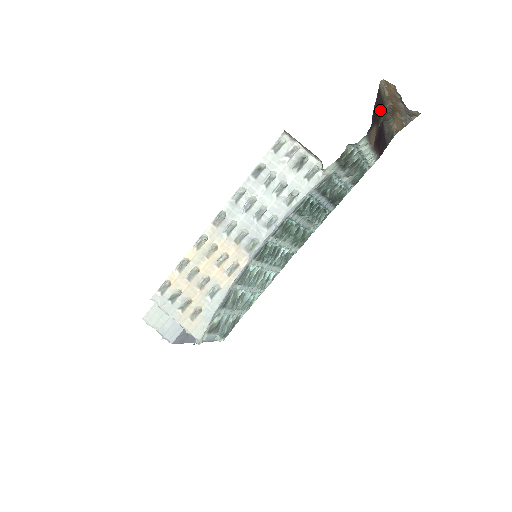
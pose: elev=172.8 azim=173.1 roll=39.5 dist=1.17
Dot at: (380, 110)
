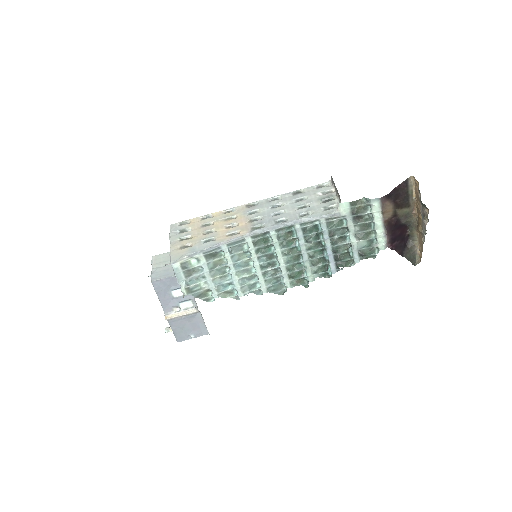
Dot at: (403, 200)
